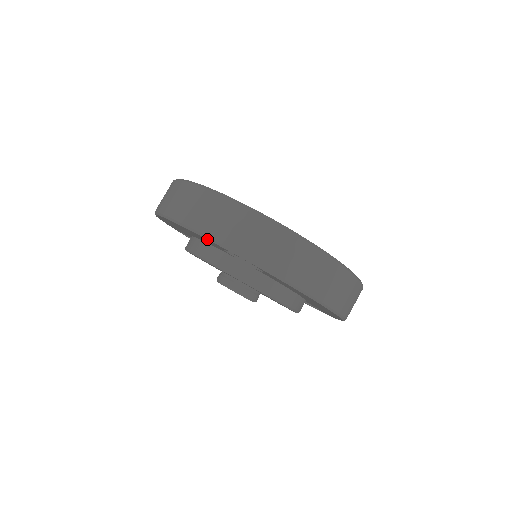
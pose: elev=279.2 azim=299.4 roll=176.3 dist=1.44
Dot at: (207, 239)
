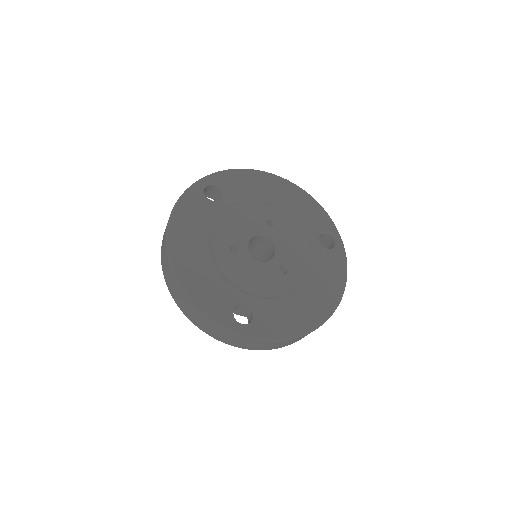
Dot at: (201, 329)
